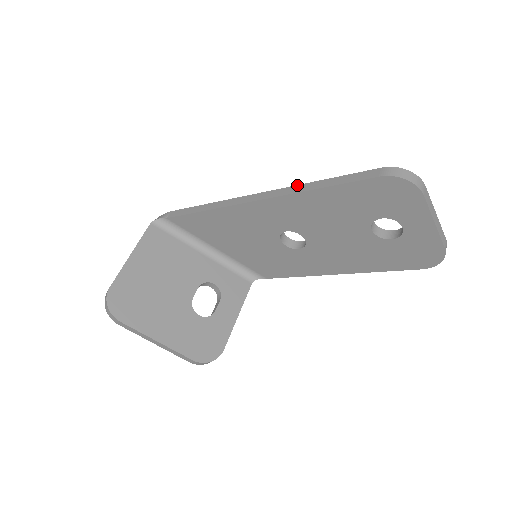
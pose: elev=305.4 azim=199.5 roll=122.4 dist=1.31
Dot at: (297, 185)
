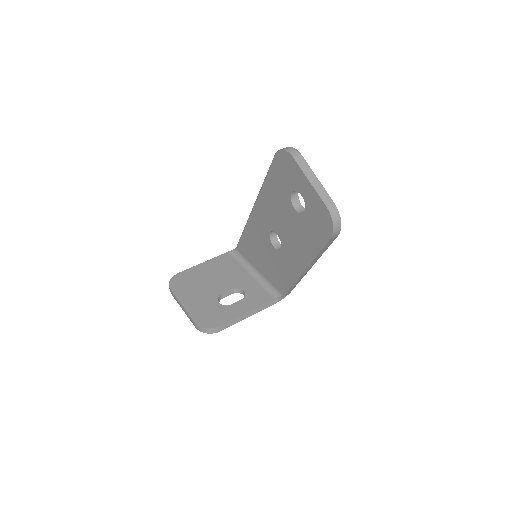
Dot at: occluded
